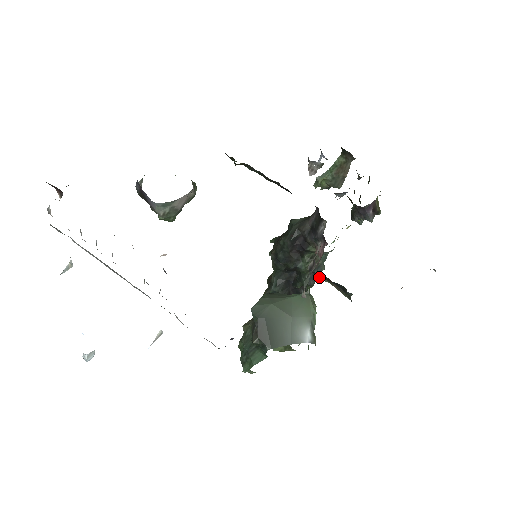
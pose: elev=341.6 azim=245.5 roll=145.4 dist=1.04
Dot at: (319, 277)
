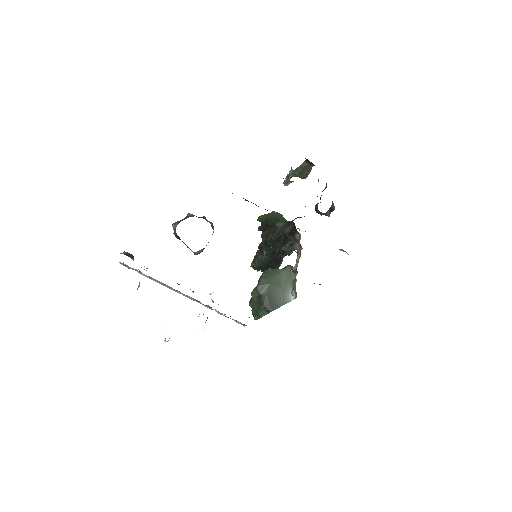
Dot at: occluded
